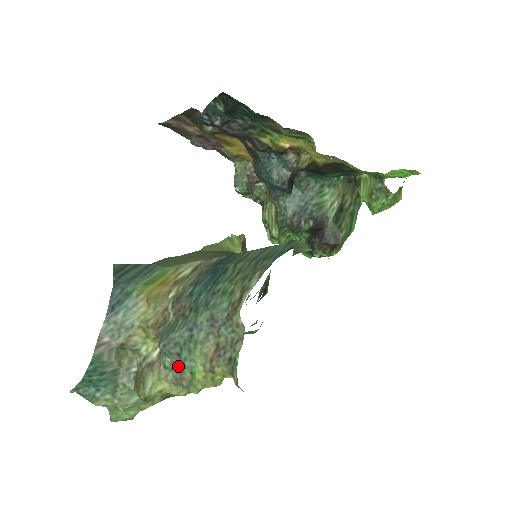
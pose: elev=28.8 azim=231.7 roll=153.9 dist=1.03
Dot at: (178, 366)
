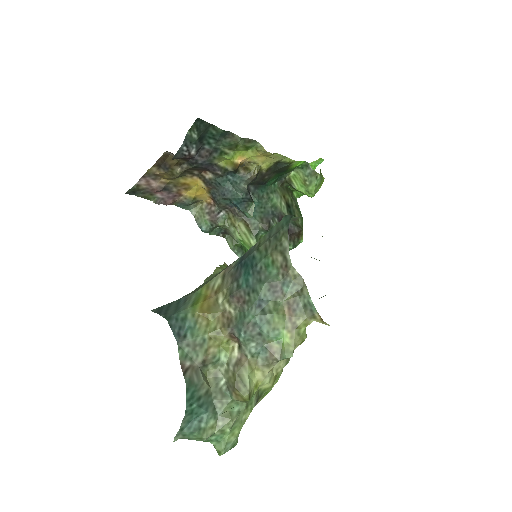
Dot at: (264, 345)
